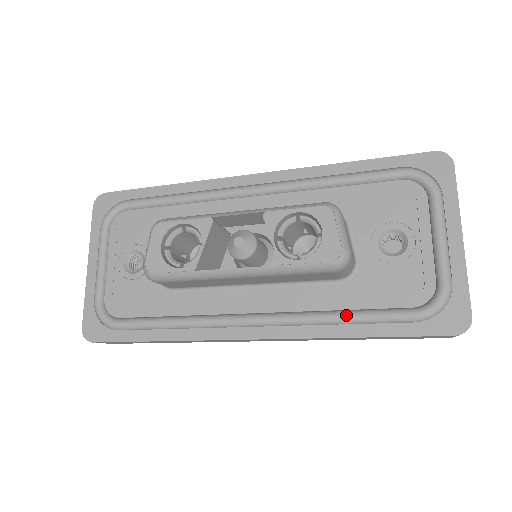
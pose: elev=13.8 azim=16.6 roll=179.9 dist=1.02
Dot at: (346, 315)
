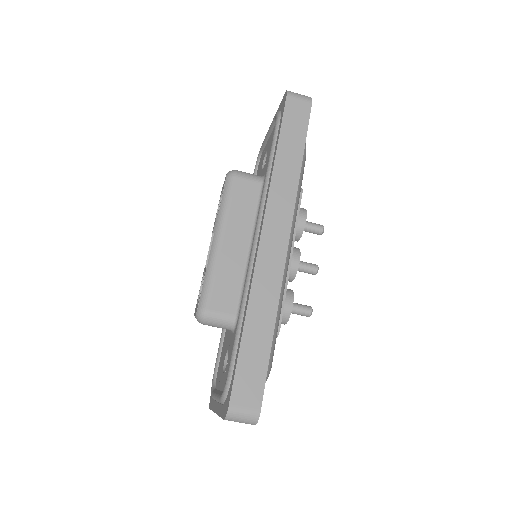
Dot at: (267, 168)
